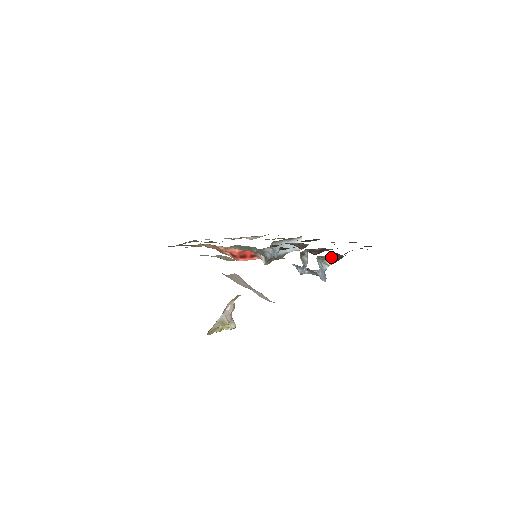
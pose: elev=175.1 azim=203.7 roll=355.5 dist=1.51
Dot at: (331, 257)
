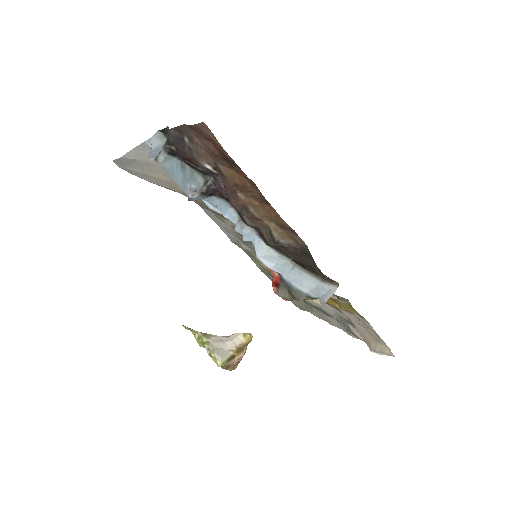
Dot at: occluded
